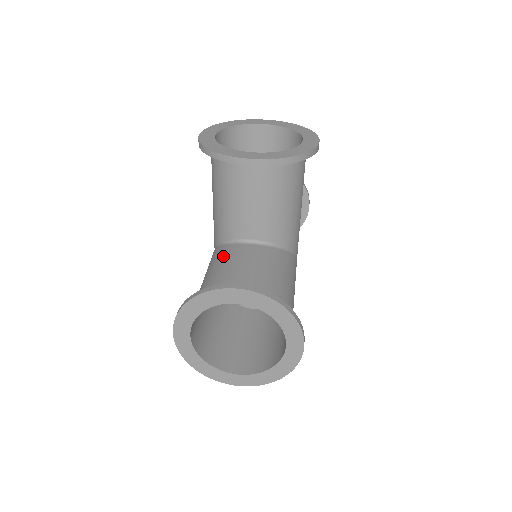
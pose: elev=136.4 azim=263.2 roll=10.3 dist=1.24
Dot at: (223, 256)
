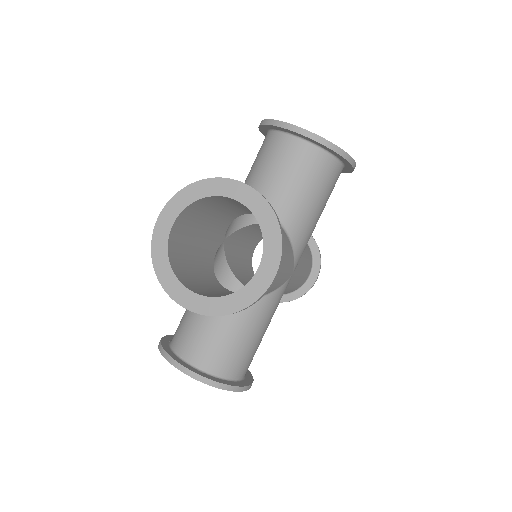
Dot at: occluded
